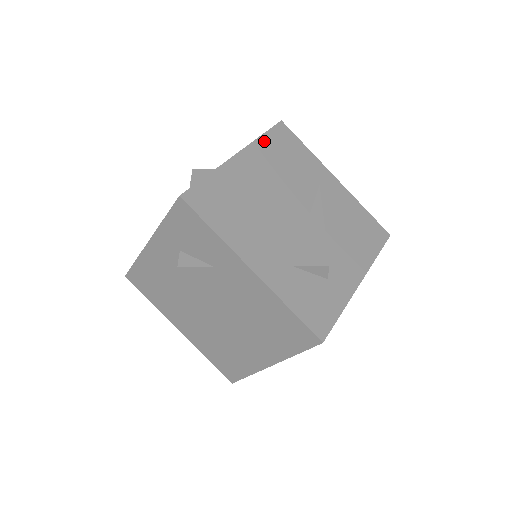
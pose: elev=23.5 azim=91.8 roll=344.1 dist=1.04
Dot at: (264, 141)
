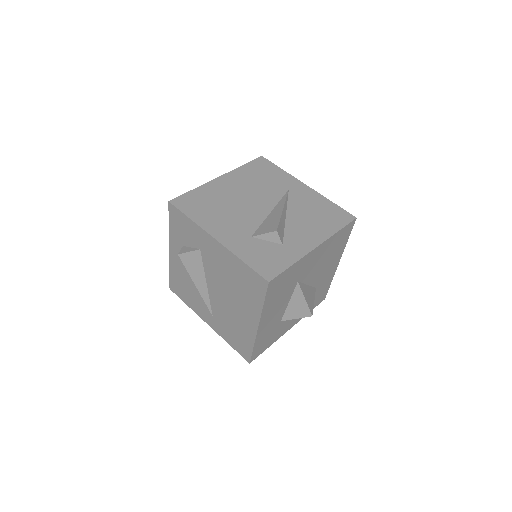
Dot at: (243, 169)
